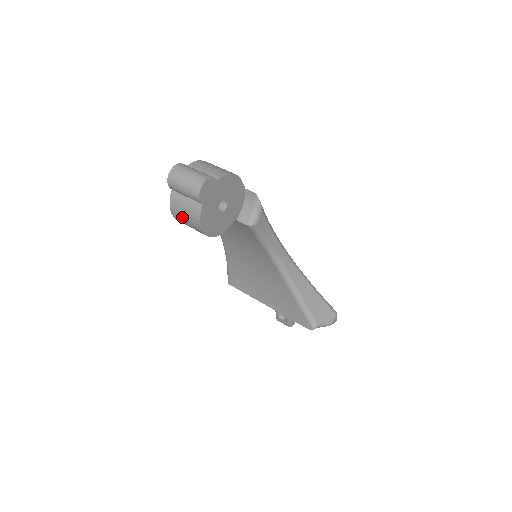
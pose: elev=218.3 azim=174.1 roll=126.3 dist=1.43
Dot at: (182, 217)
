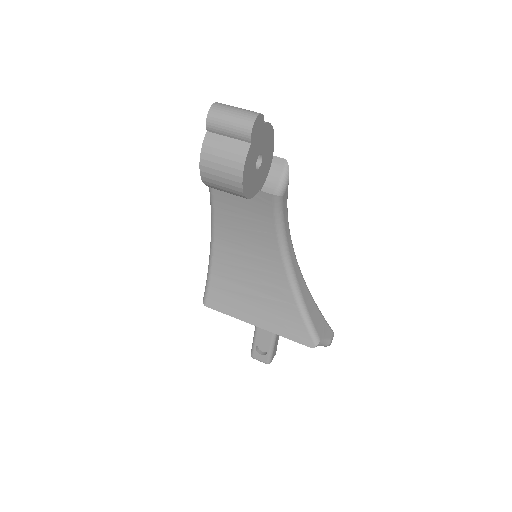
Dot at: (216, 165)
